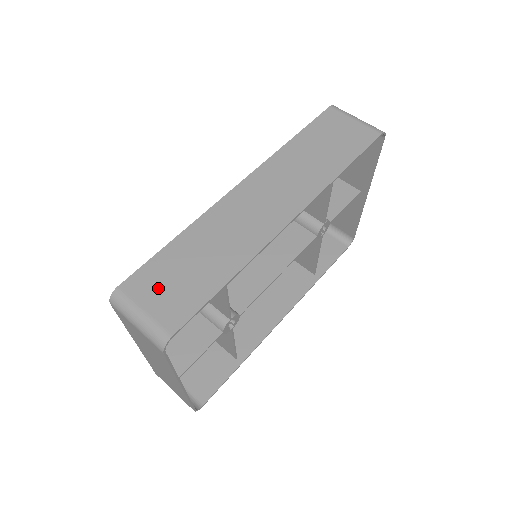
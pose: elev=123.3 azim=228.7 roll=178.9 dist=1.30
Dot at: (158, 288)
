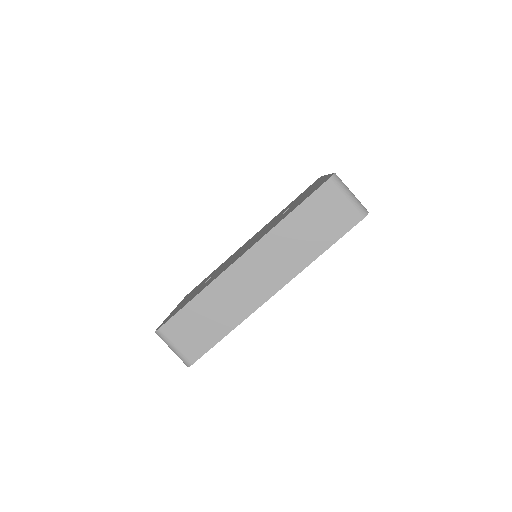
Dot at: (184, 333)
